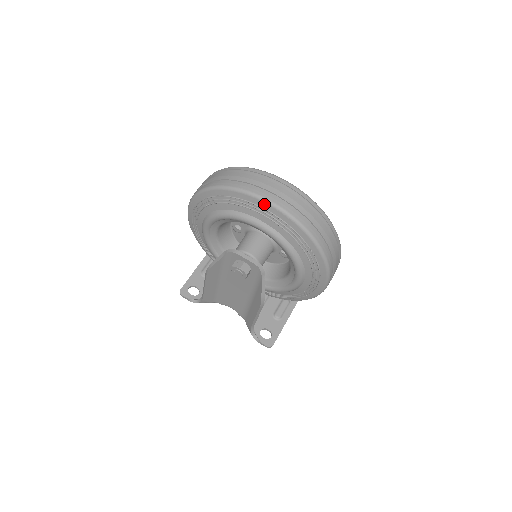
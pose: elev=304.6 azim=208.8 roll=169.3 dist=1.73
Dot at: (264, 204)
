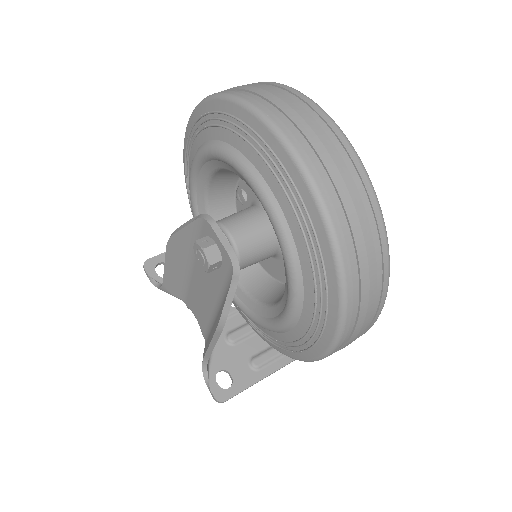
Dot at: (277, 144)
